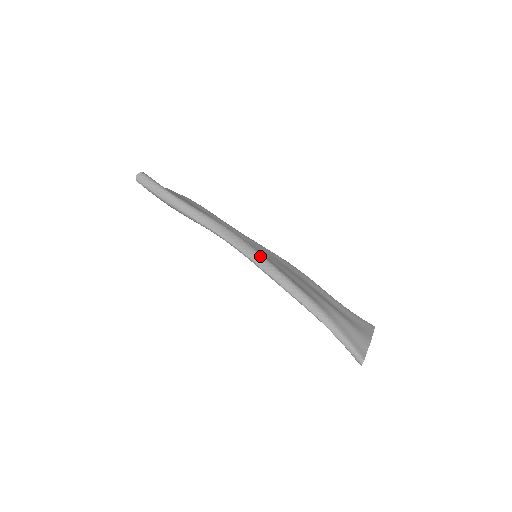
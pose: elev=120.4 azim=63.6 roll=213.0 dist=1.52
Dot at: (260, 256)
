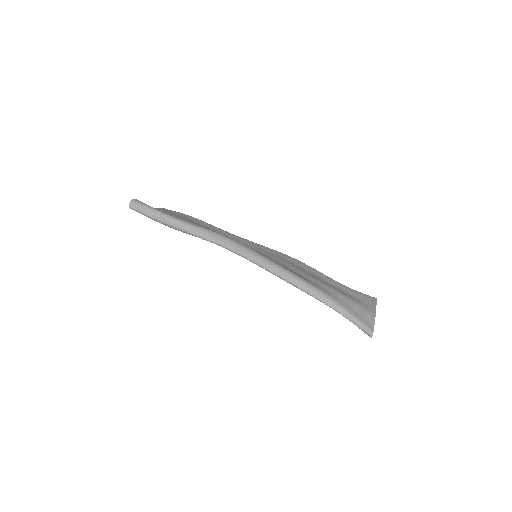
Dot at: (261, 257)
